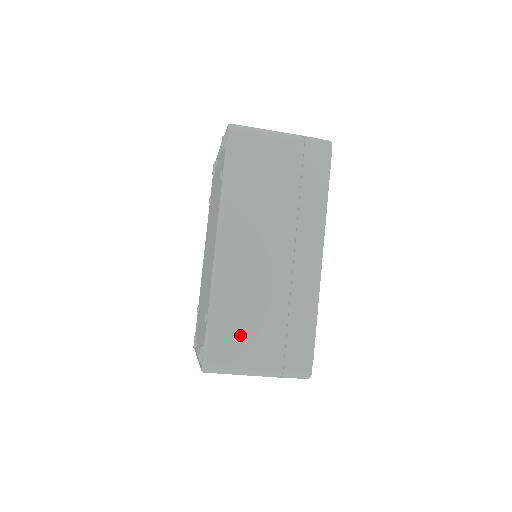
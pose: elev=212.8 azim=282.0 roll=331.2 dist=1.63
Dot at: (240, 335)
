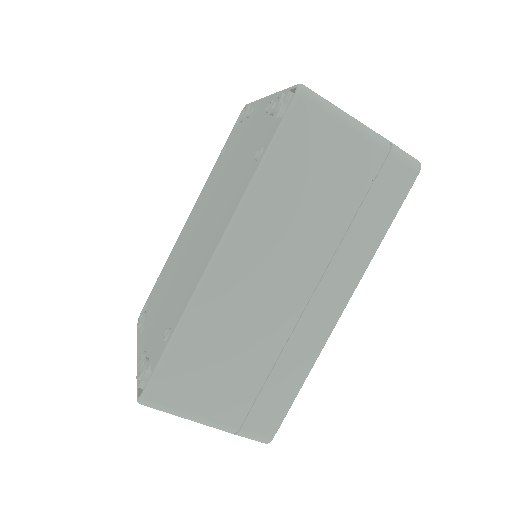
Dot at: (203, 375)
